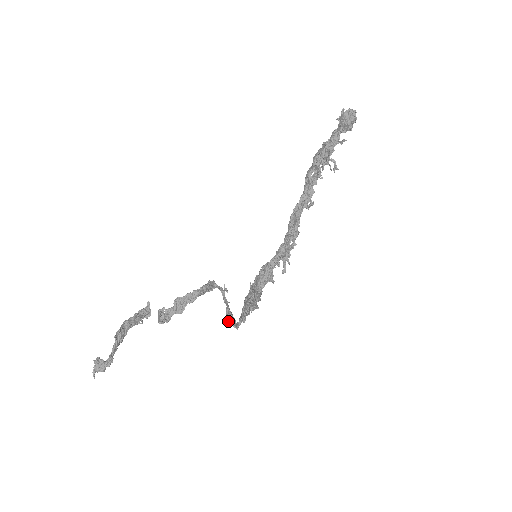
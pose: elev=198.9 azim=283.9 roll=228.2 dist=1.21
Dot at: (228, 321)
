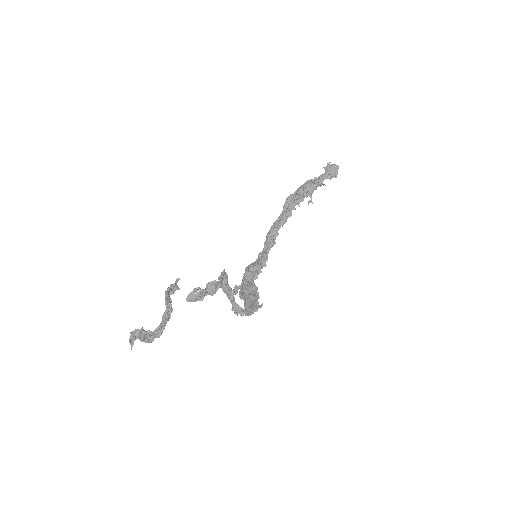
Dot at: (234, 308)
